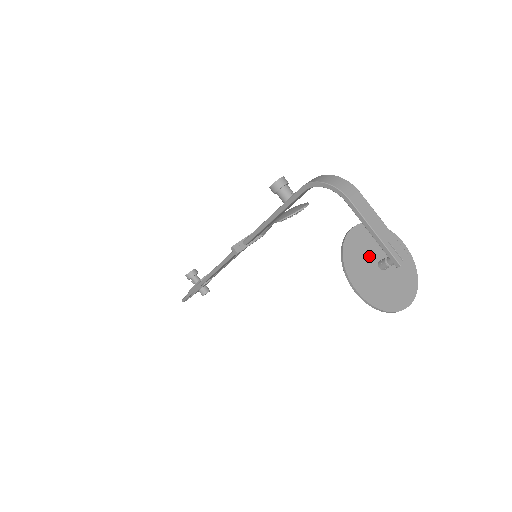
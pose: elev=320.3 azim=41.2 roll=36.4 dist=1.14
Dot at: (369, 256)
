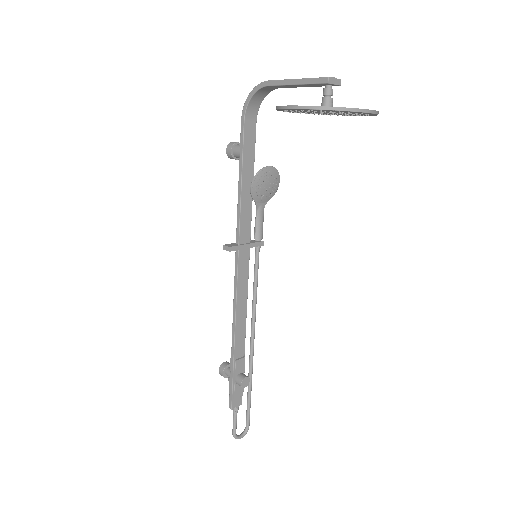
Dot at: occluded
